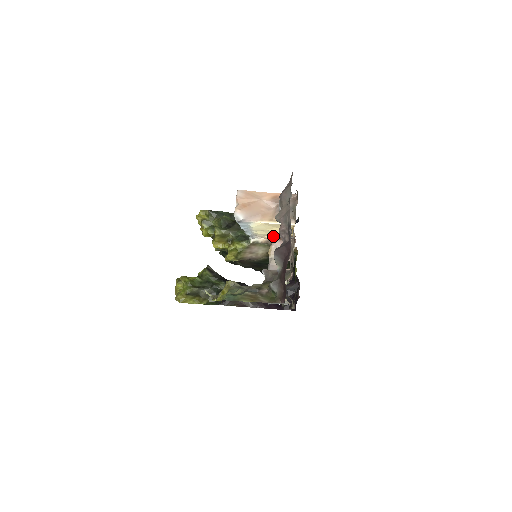
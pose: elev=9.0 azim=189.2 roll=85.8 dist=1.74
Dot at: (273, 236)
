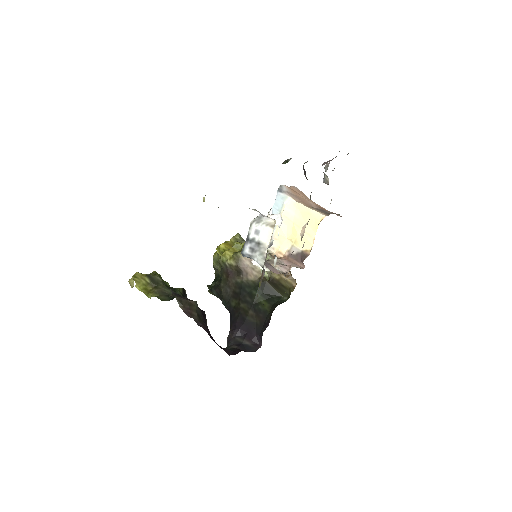
Dot at: (287, 250)
